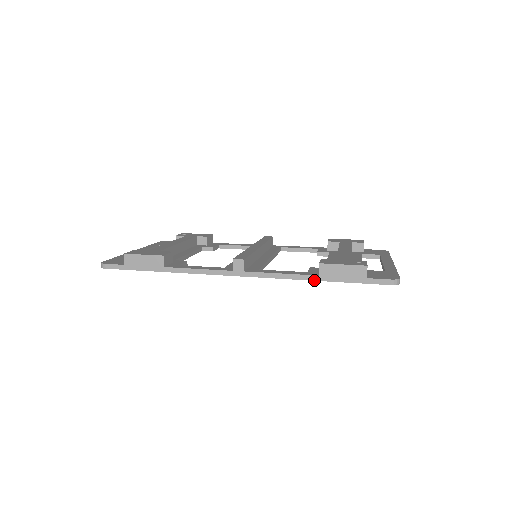
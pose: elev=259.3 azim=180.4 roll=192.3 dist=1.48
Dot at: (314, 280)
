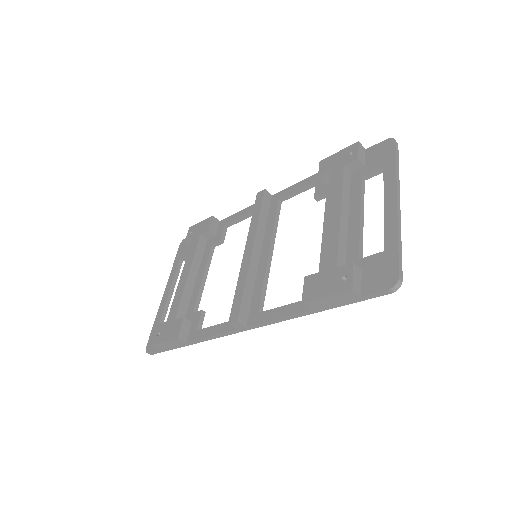
Dot at: occluded
